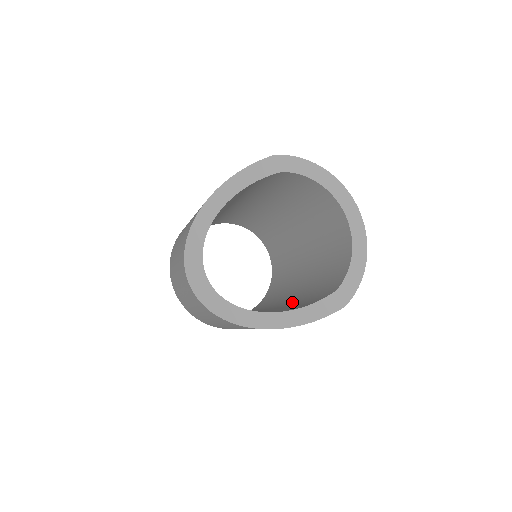
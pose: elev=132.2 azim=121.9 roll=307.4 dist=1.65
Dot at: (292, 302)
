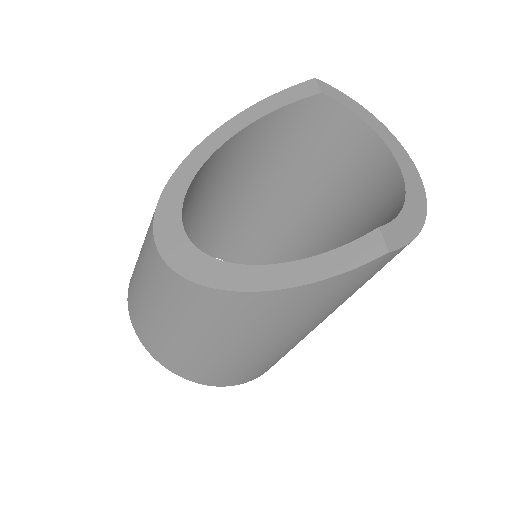
Dot at: occluded
